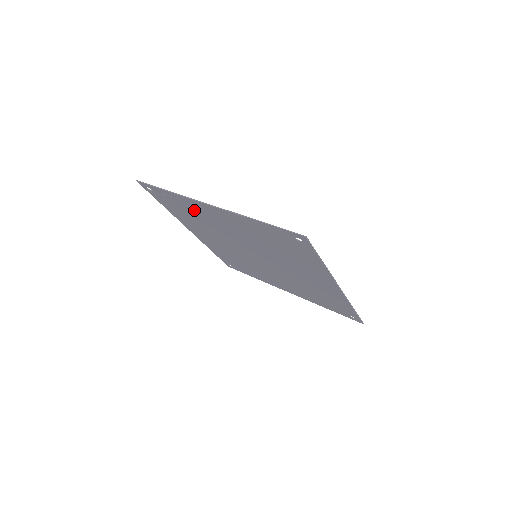
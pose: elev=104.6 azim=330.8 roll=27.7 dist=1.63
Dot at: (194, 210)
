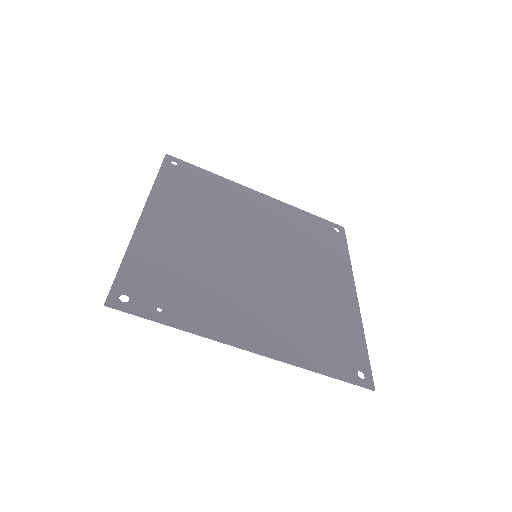
Dot at: (203, 307)
